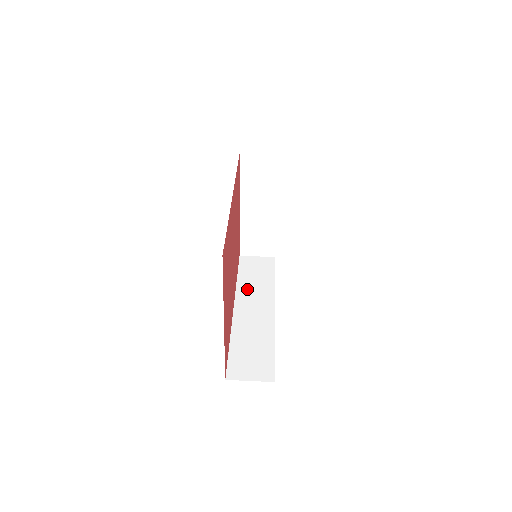
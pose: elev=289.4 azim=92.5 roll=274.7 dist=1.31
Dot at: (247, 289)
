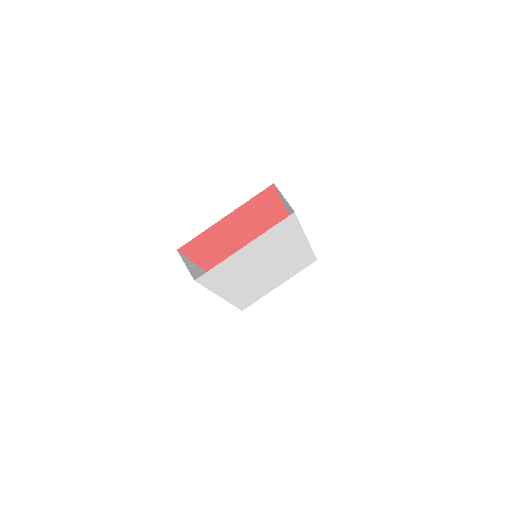
Dot at: occluded
